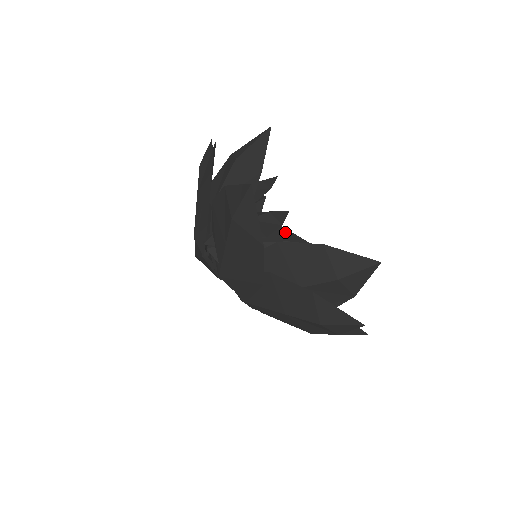
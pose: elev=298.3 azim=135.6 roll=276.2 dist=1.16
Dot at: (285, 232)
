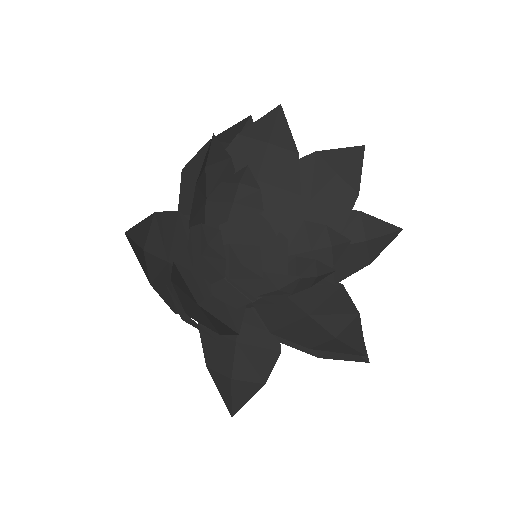
Dot at: (270, 279)
